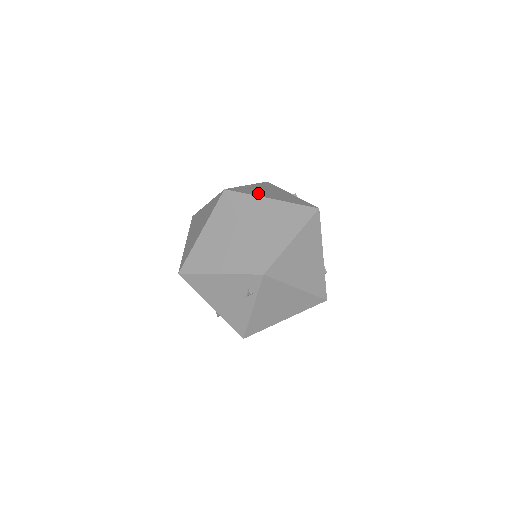
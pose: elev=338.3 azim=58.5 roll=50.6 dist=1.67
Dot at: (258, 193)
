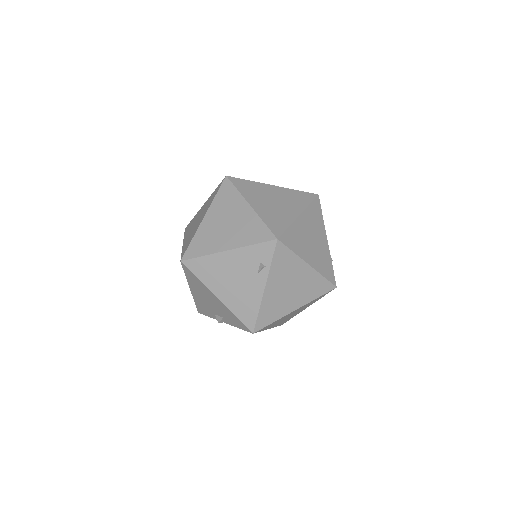
Dot at: occluded
